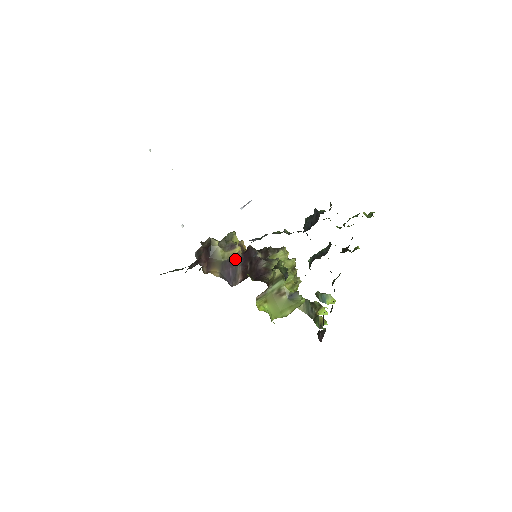
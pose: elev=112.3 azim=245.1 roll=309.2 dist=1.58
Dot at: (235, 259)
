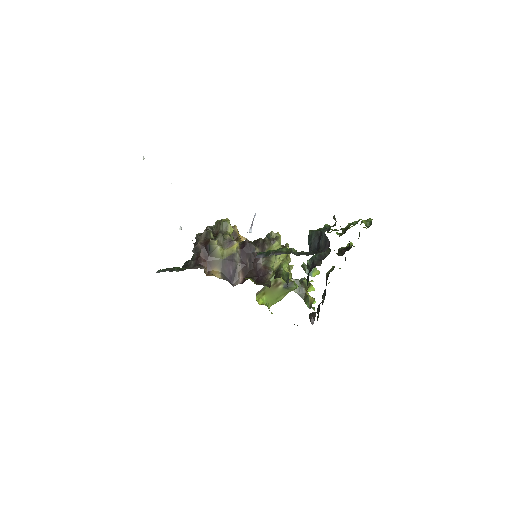
Dot at: (234, 256)
